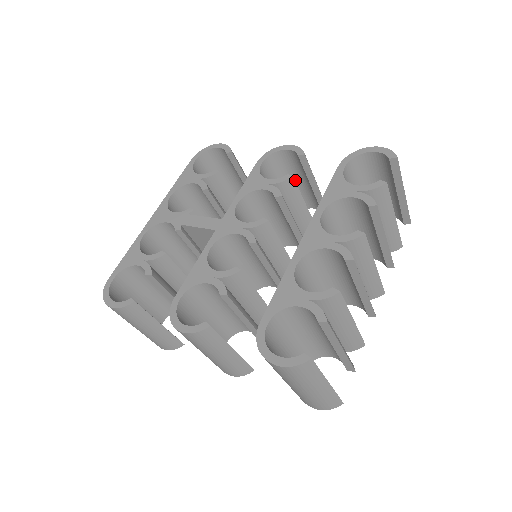
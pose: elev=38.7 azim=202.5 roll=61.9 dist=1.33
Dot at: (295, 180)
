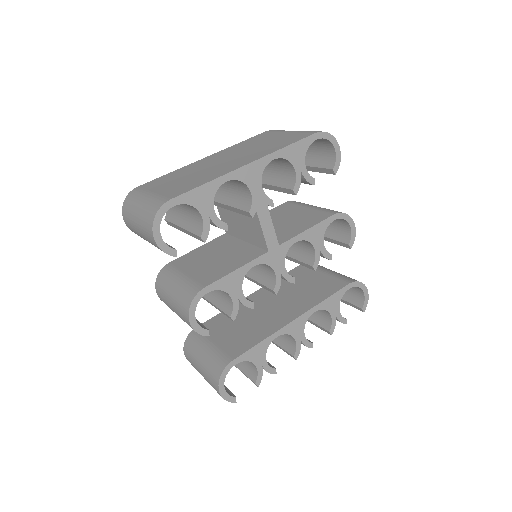
Dot at: occluded
